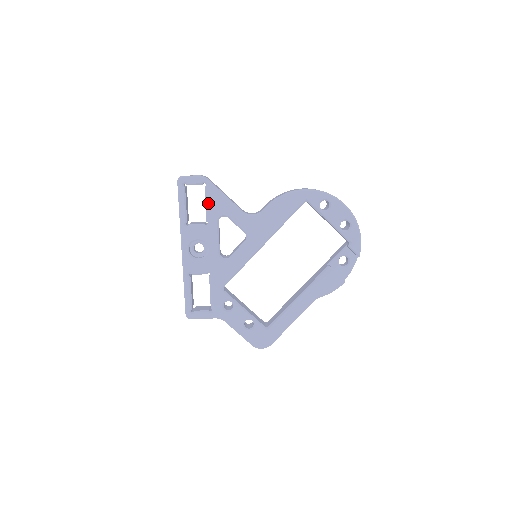
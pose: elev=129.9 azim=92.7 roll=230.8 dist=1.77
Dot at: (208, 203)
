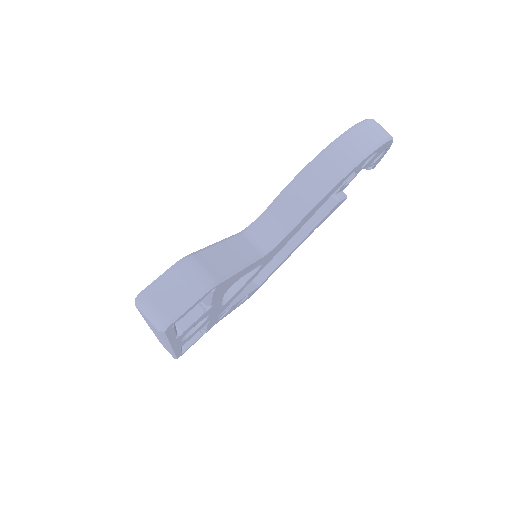
Dot at: (214, 297)
